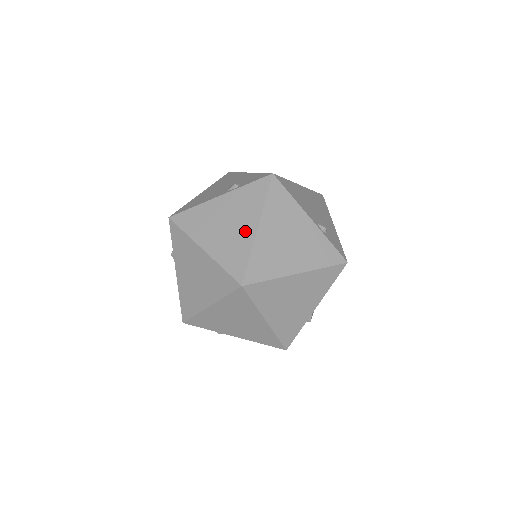
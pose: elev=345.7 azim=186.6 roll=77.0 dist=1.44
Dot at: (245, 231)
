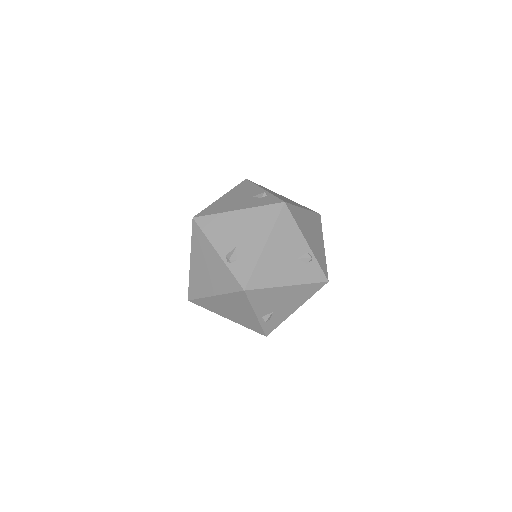
Dot at: occluded
